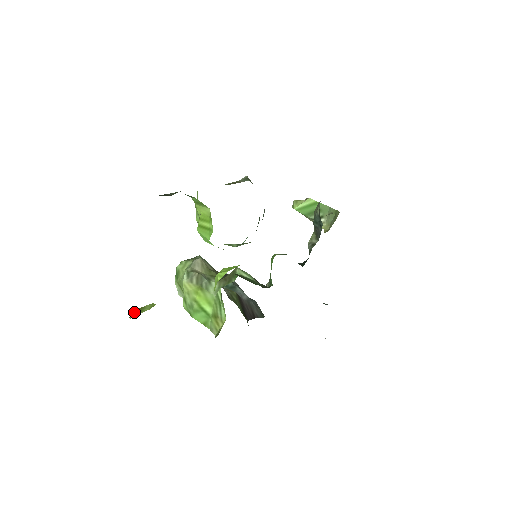
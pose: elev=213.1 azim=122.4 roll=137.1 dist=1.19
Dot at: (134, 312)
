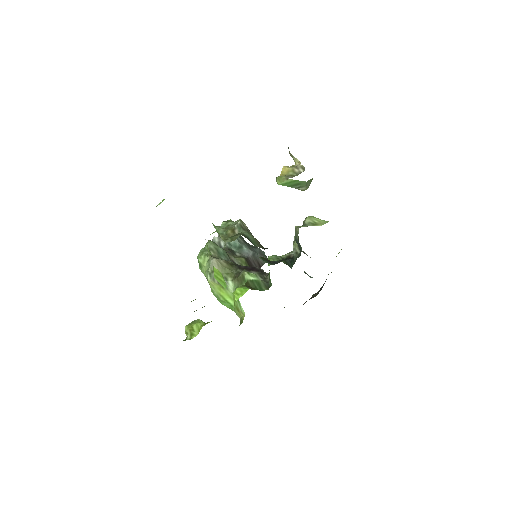
Dot at: (187, 331)
